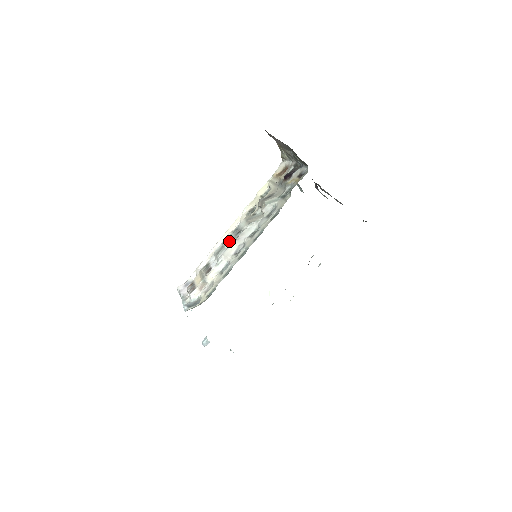
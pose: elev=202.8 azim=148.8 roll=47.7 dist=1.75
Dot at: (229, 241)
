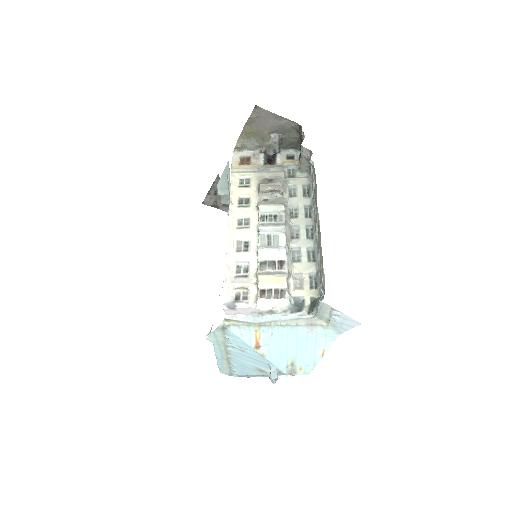
Dot at: (273, 228)
